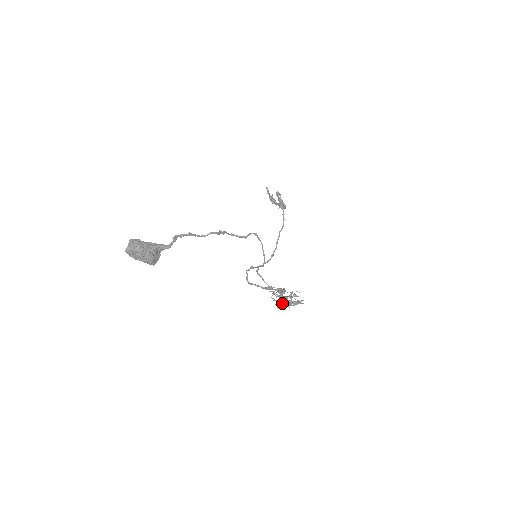
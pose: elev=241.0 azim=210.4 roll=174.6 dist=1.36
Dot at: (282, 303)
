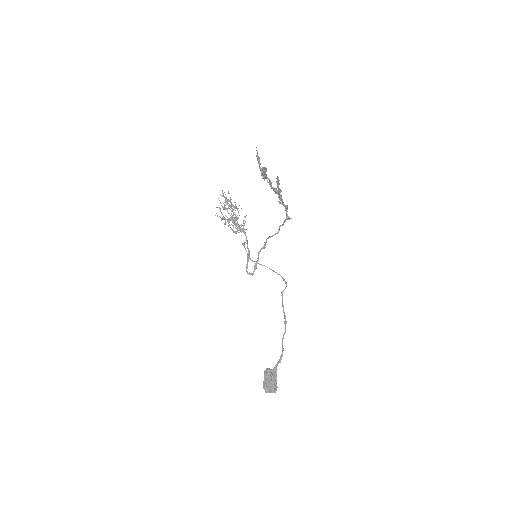
Dot at: (232, 225)
